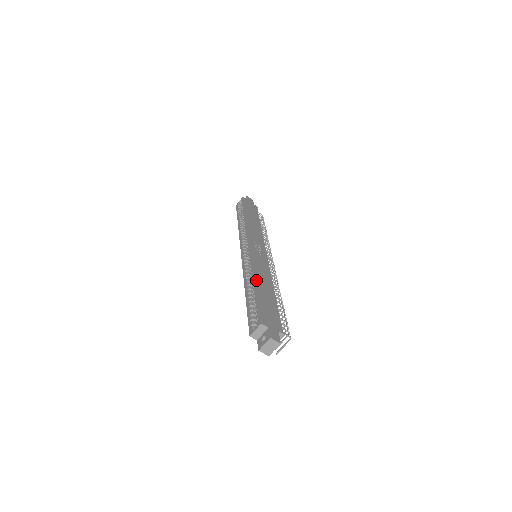
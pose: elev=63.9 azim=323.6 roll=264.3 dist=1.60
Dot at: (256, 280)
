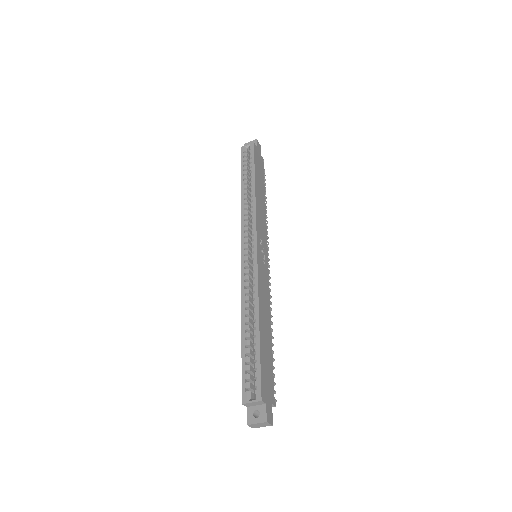
Dot at: (260, 317)
